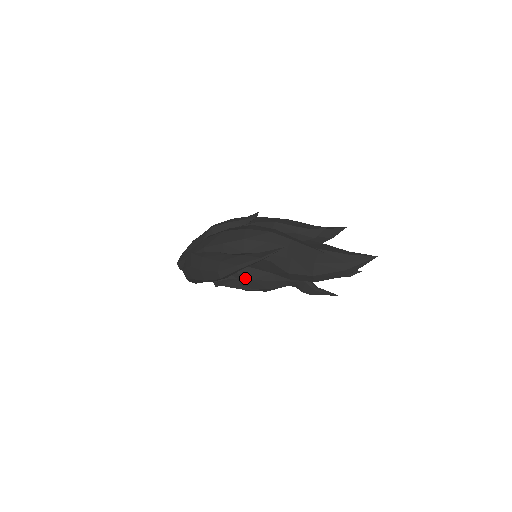
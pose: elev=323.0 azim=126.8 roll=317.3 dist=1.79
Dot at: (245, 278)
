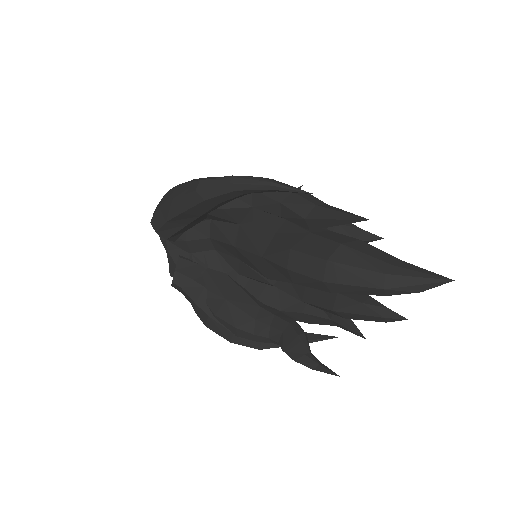
Dot at: (218, 292)
